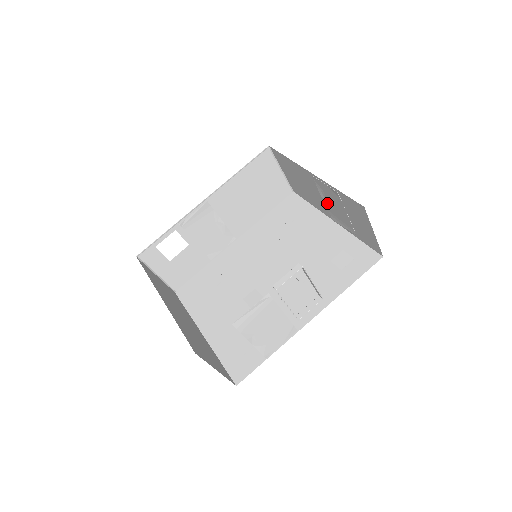
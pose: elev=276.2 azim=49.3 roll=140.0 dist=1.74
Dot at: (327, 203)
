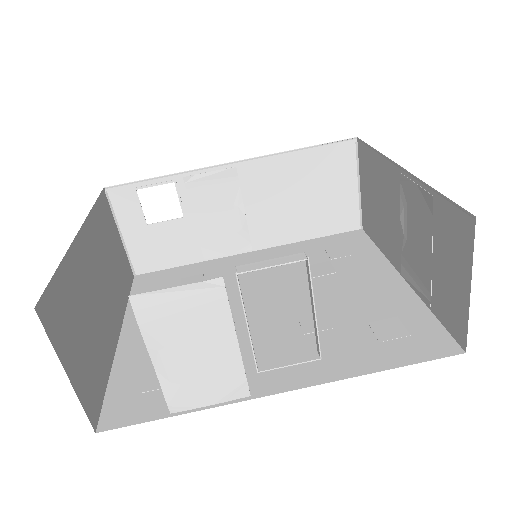
Dot at: (405, 234)
